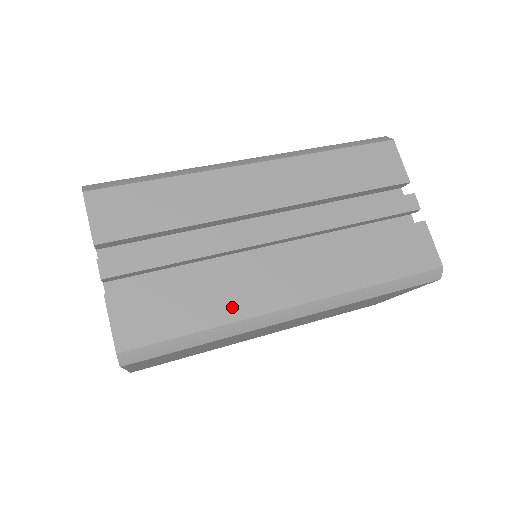
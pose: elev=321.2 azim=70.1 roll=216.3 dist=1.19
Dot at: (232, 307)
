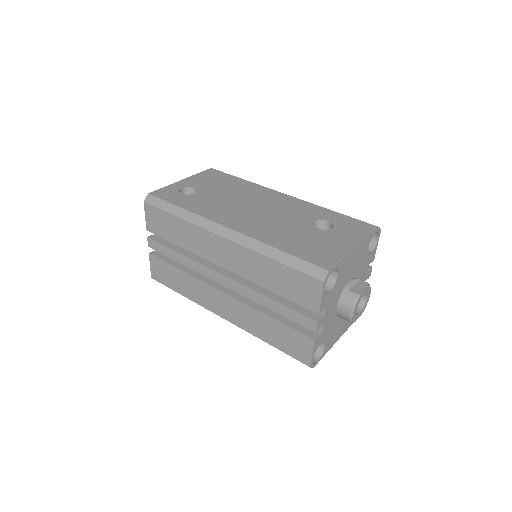
Dot at: (194, 296)
